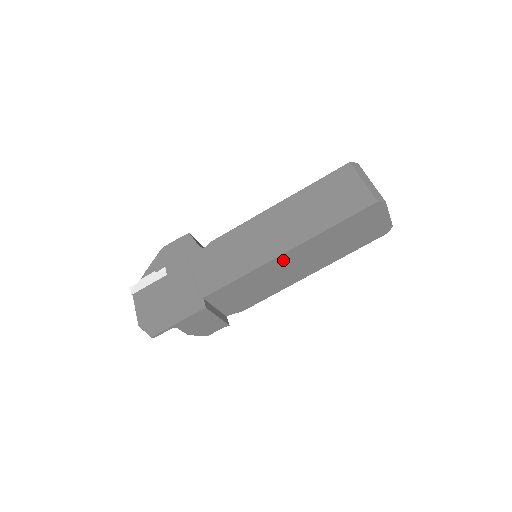
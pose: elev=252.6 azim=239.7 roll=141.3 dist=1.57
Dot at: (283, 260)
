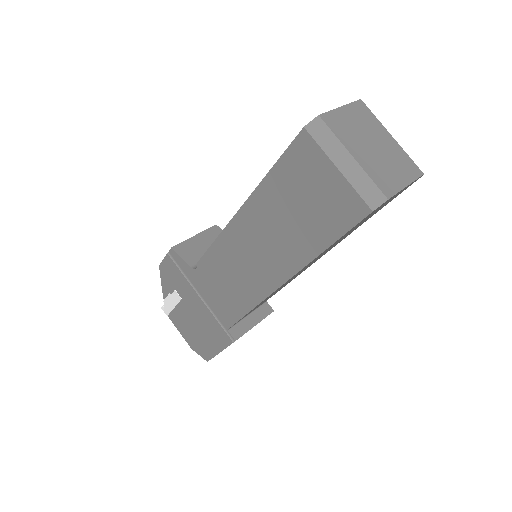
Dot at: (285, 283)
